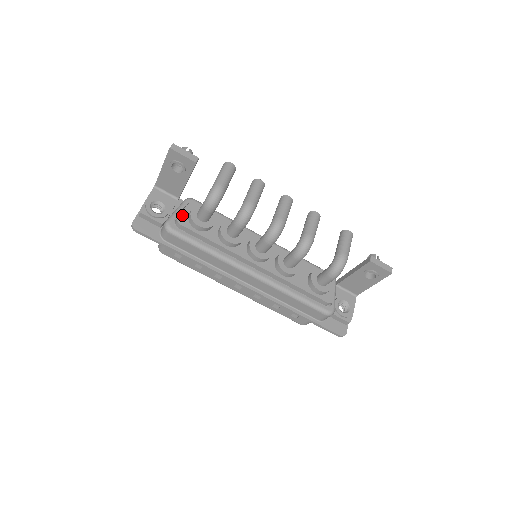
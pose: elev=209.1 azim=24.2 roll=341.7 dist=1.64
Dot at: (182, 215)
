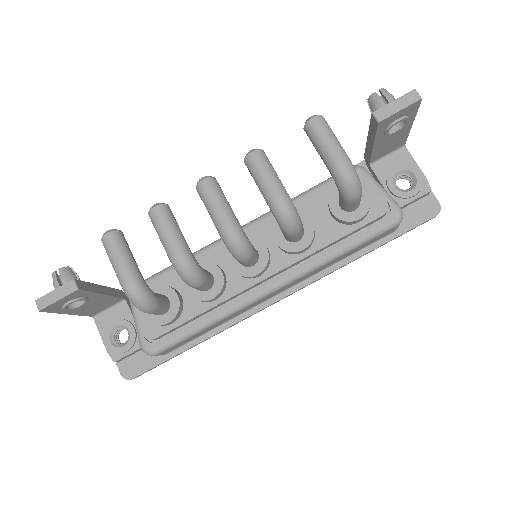
Dot at: (144, 327)
